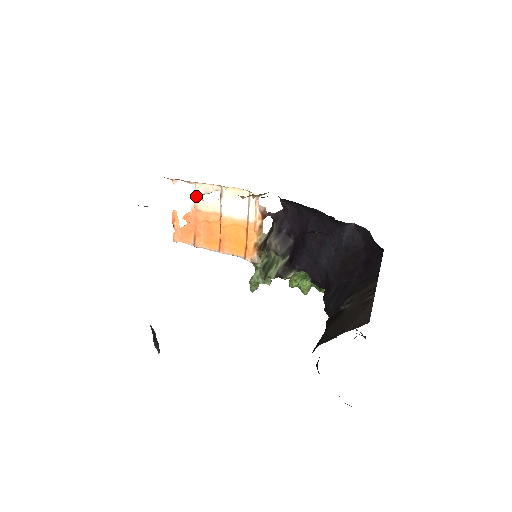
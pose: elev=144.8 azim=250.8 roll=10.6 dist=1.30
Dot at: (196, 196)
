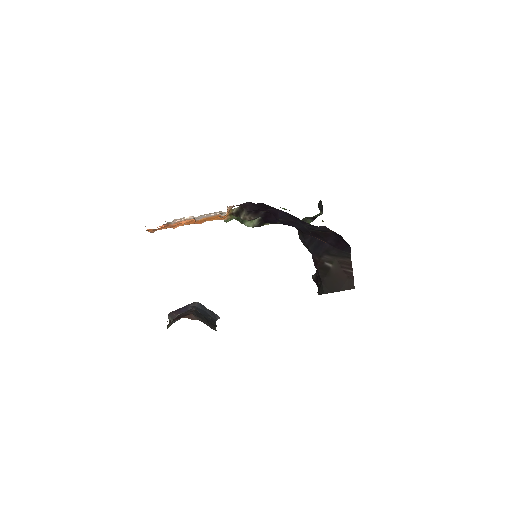
Dot at: occluded
